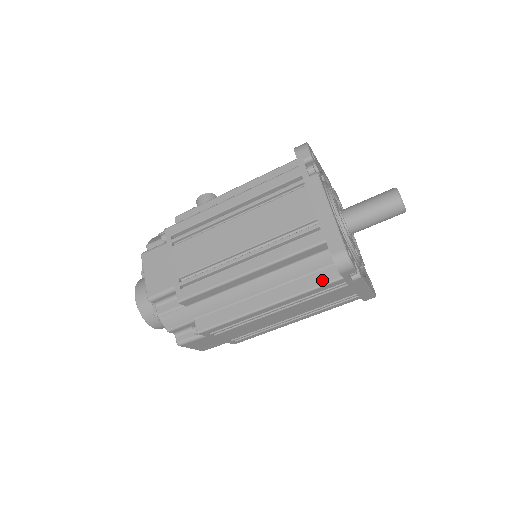
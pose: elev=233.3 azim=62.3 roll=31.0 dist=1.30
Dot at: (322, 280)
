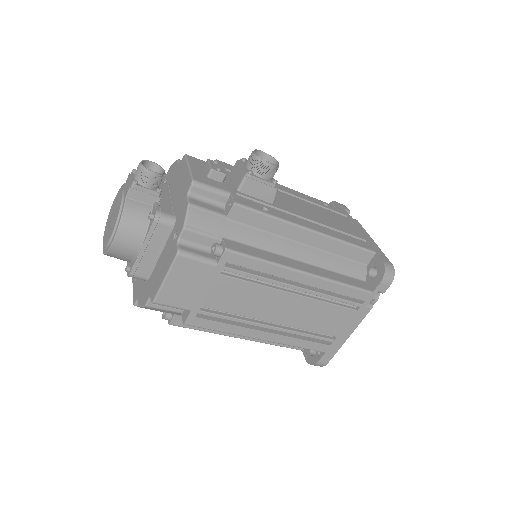
Dot at: (291, 346)
